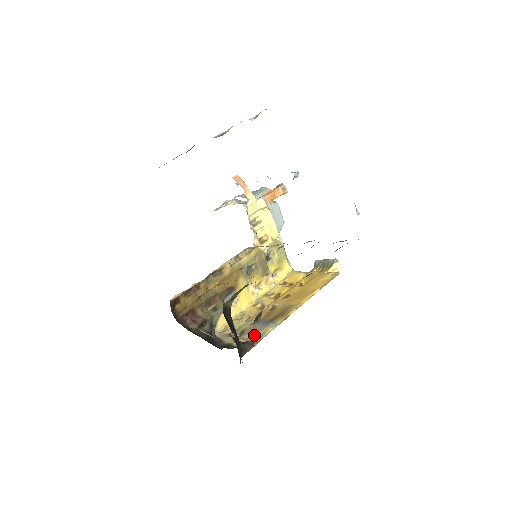
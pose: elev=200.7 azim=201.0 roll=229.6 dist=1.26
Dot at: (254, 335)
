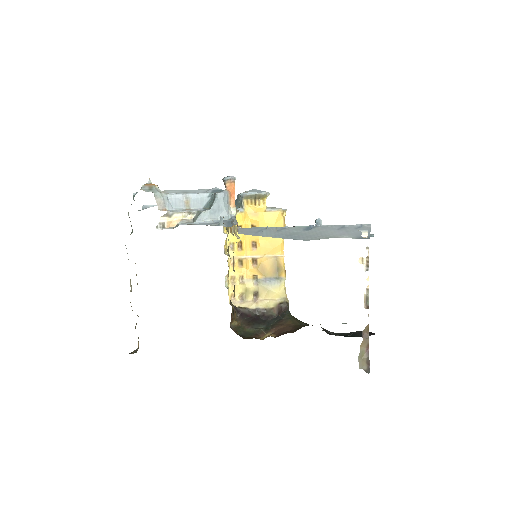
Dot at: (276, 295)
